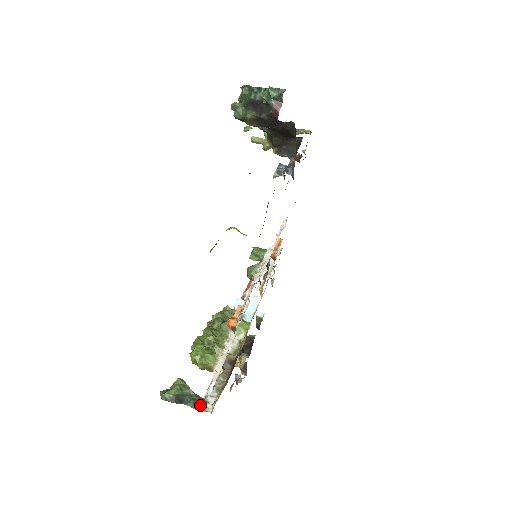
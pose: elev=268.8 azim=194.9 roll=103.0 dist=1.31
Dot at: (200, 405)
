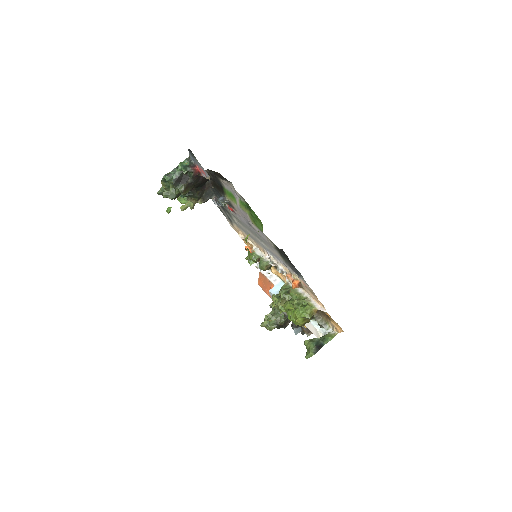
Dot at: (330, 336)
